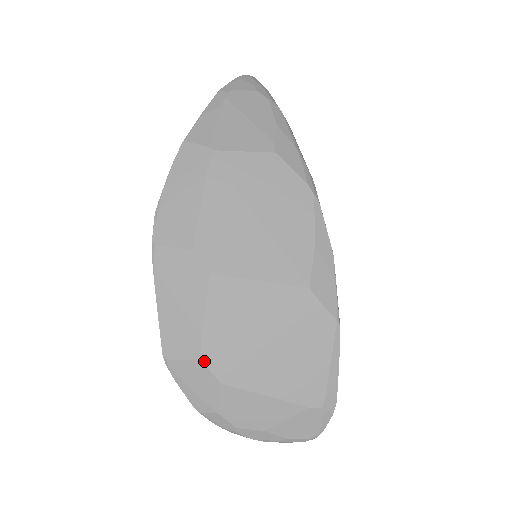
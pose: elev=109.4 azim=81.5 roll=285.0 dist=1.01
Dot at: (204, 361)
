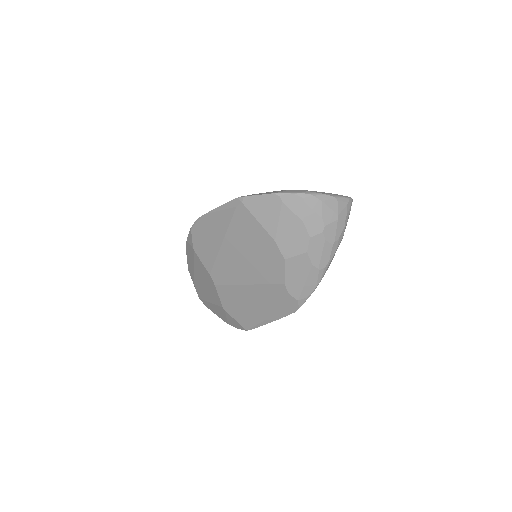
Dot at: occluded
